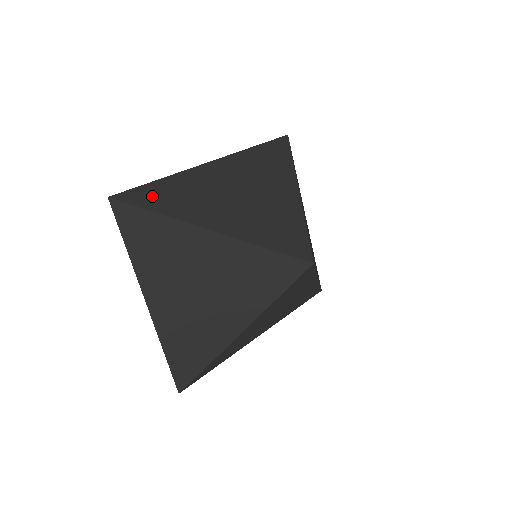
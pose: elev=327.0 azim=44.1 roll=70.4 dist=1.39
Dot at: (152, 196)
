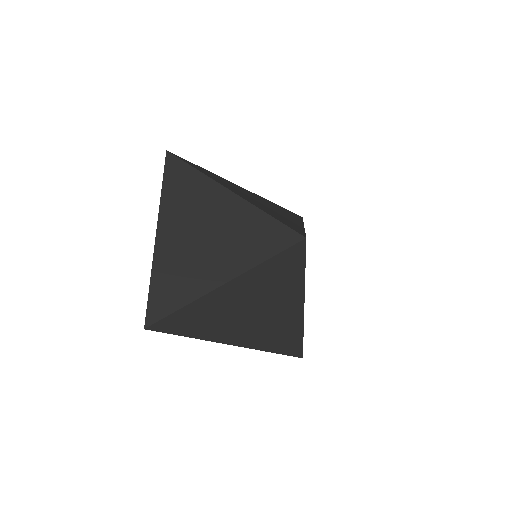
Dot at: (196, 166)
